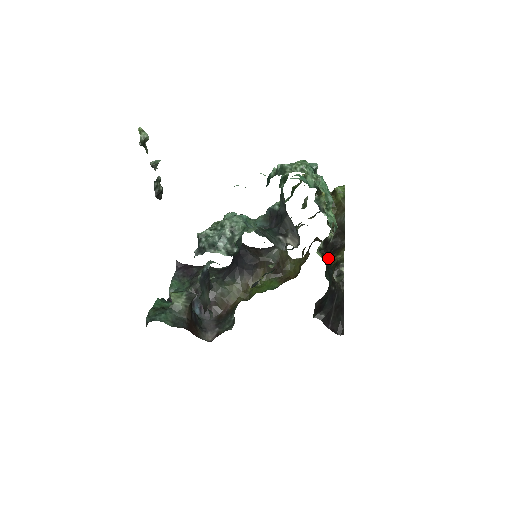
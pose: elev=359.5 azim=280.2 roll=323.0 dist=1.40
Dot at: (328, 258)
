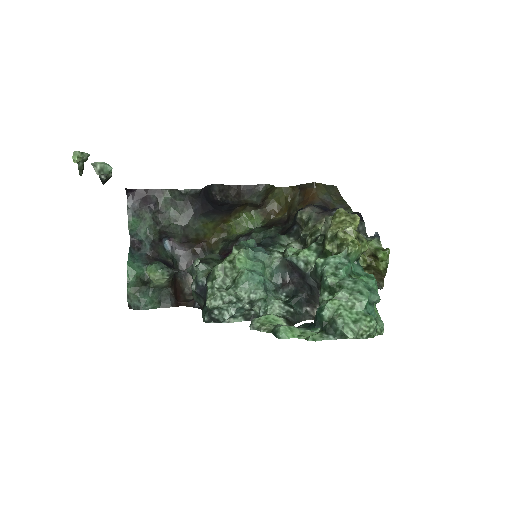
Dot at: occluded
